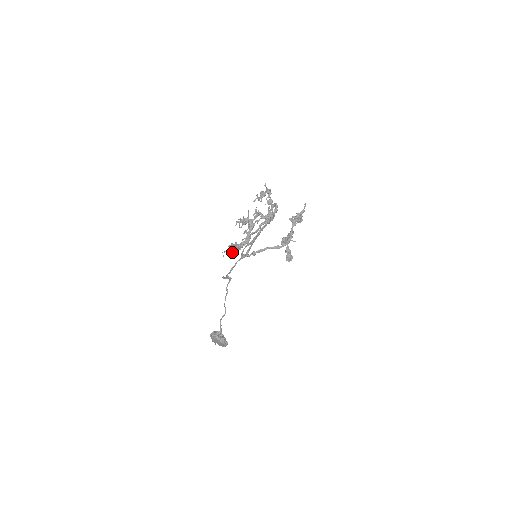
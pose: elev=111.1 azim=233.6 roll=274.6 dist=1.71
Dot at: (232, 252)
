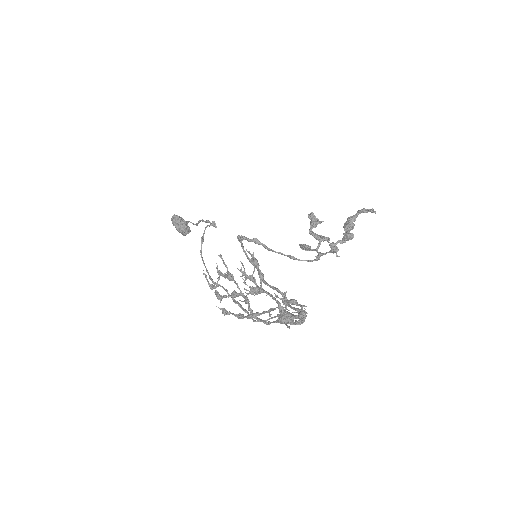
Dot at: (216, 285)
